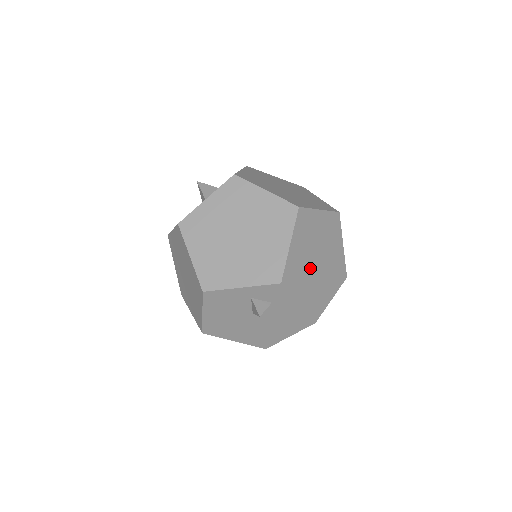
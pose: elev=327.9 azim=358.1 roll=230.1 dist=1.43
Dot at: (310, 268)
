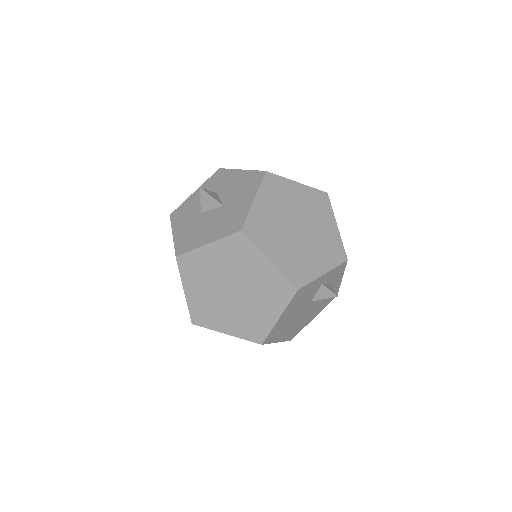
Dot at: occluded
